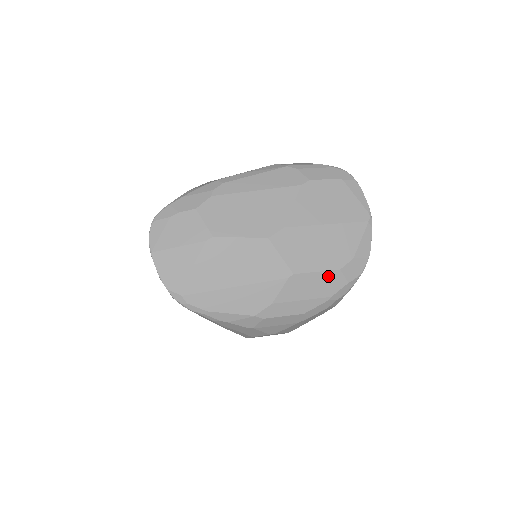
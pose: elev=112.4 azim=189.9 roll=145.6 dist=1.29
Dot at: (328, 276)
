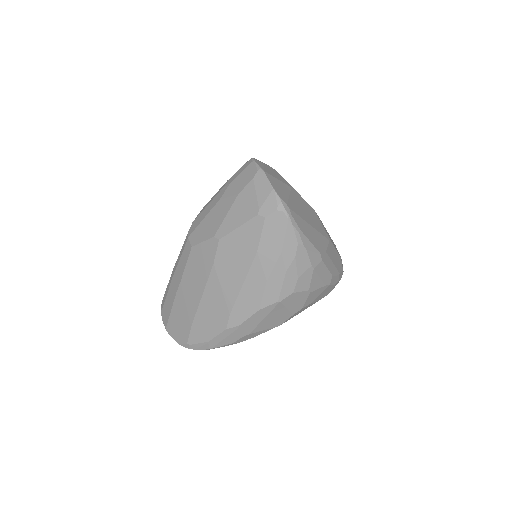
Dot at: (338, 257)
